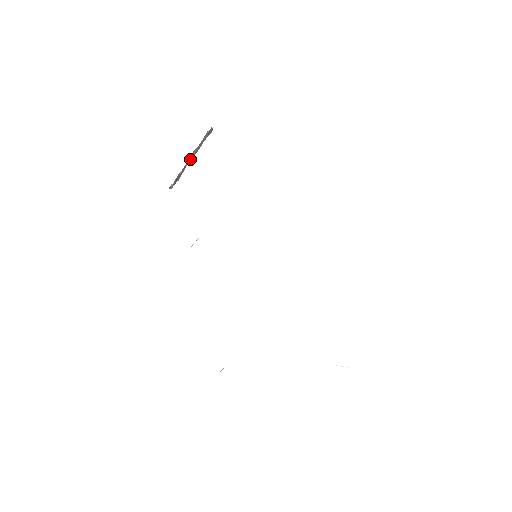
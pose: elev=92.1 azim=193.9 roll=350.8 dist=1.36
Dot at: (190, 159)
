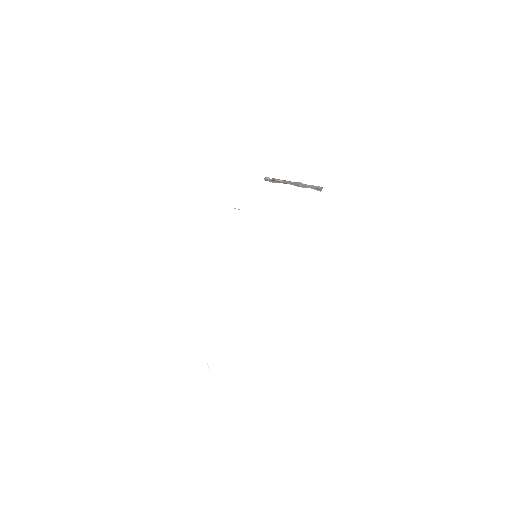
Dot at: (293, 184)
